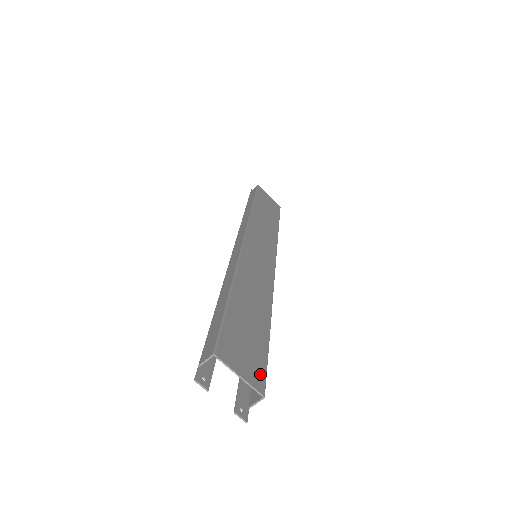
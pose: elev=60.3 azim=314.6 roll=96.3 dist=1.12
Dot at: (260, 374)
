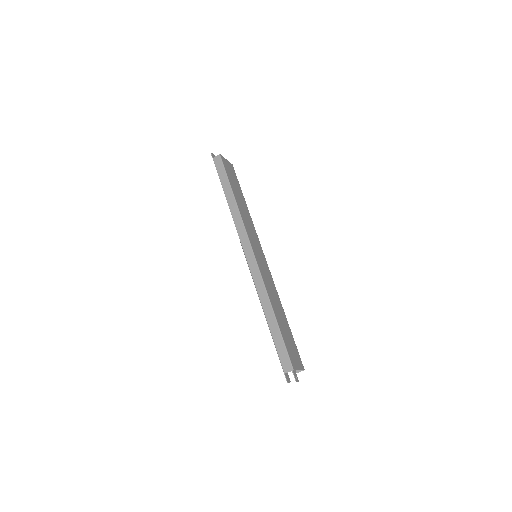
Dot at: (300, 359)
